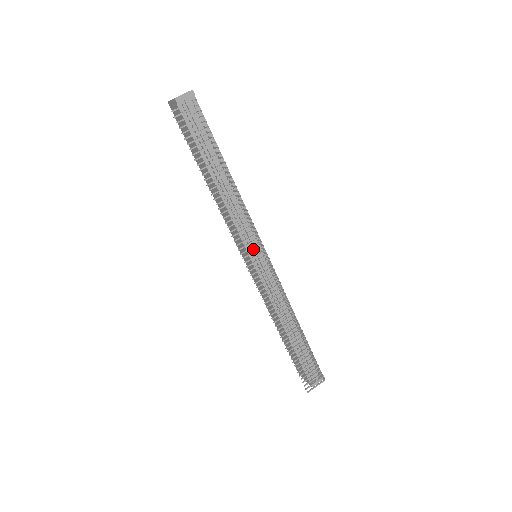
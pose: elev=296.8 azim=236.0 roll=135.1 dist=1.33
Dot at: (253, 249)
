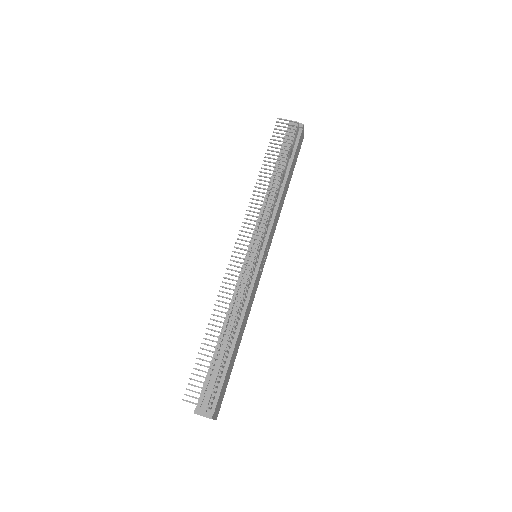
Dot at: (256, 242)
